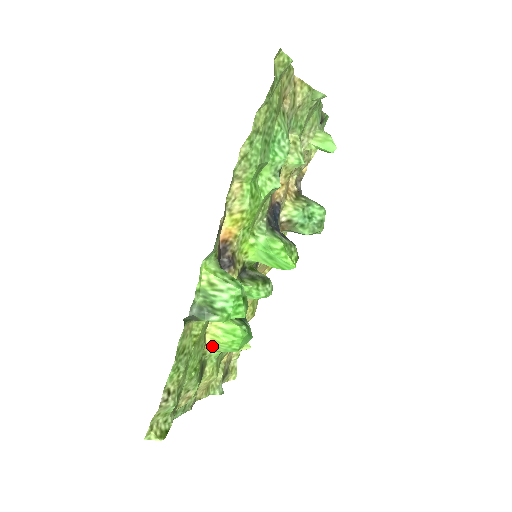
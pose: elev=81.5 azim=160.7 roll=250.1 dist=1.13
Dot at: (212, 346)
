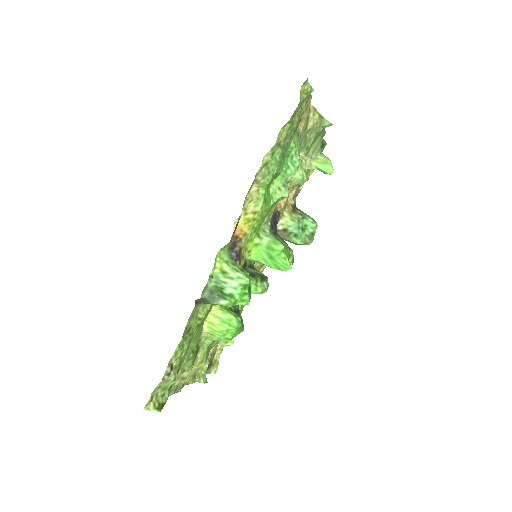
Dot at: (207, 334)
